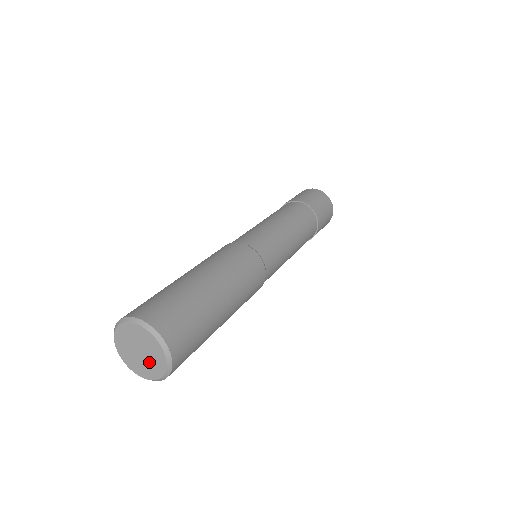
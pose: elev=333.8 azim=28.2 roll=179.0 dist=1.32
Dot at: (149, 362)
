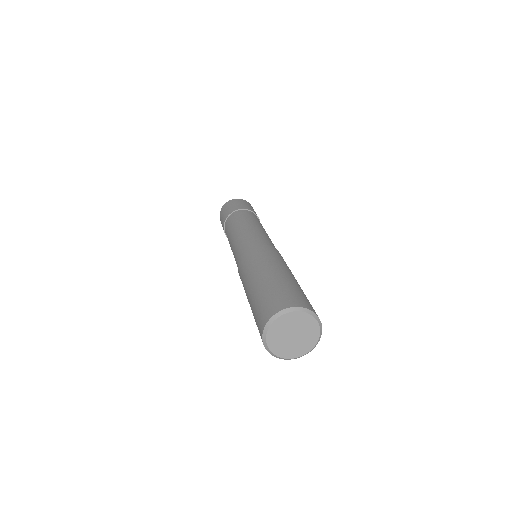
Dot at: (304, 331)
